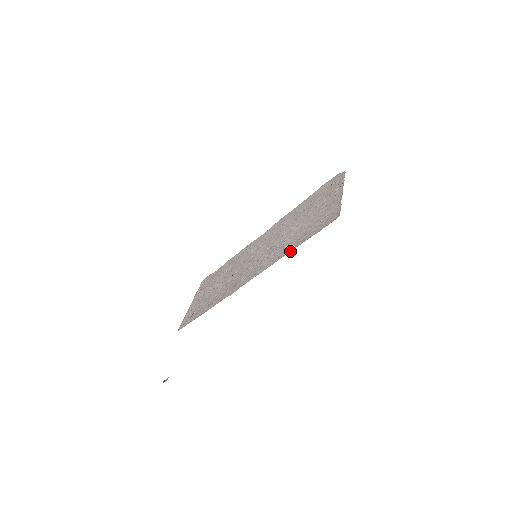
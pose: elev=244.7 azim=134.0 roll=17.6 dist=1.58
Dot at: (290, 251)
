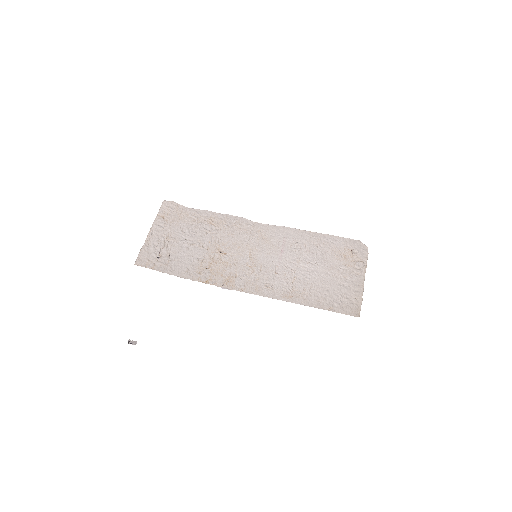
Dot at: (305, 305)
